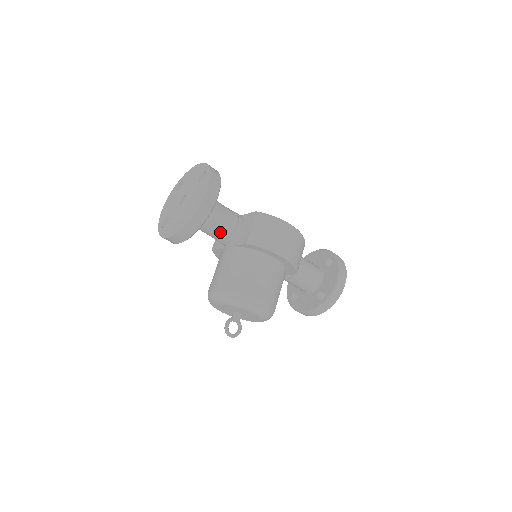
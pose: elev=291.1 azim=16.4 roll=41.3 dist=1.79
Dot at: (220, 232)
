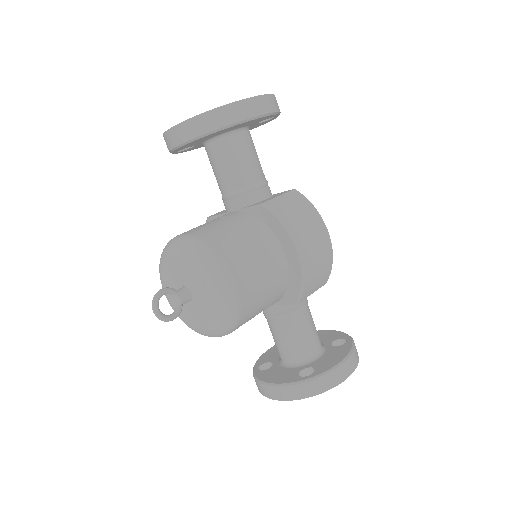
Dot at: (236, 179)
